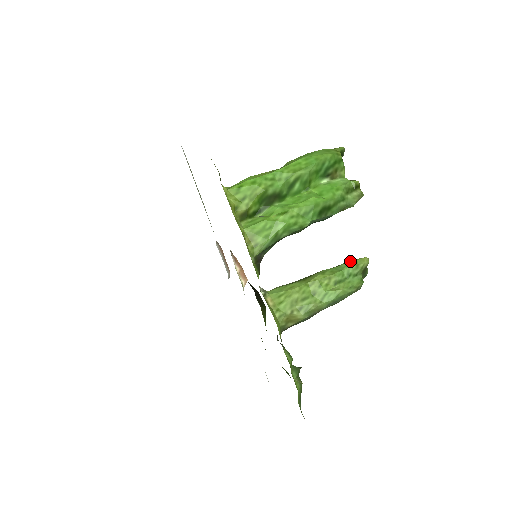
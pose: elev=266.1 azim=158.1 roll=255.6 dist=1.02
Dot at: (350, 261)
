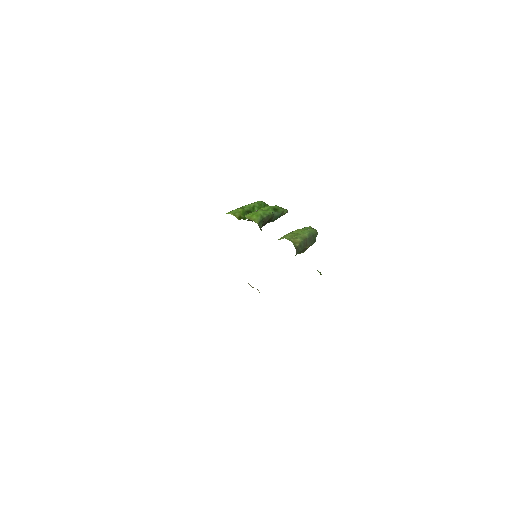
Dot at: occluded
